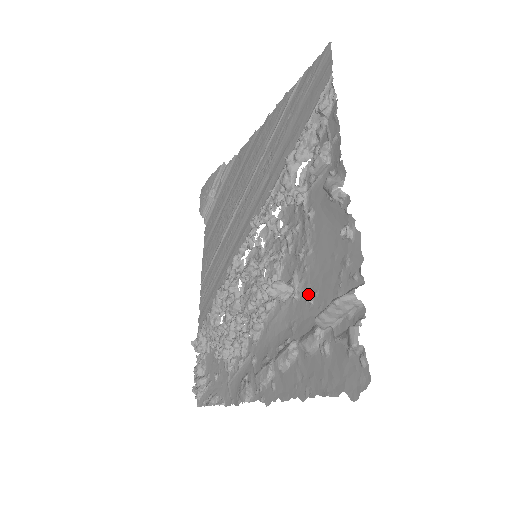
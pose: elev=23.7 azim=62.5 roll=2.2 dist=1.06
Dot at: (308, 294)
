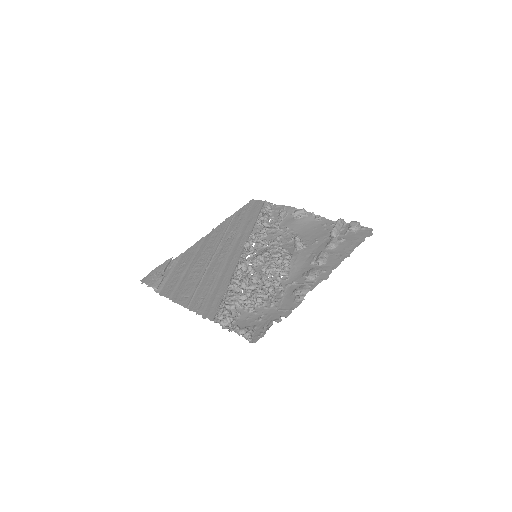
Dot at: (311, 242)
